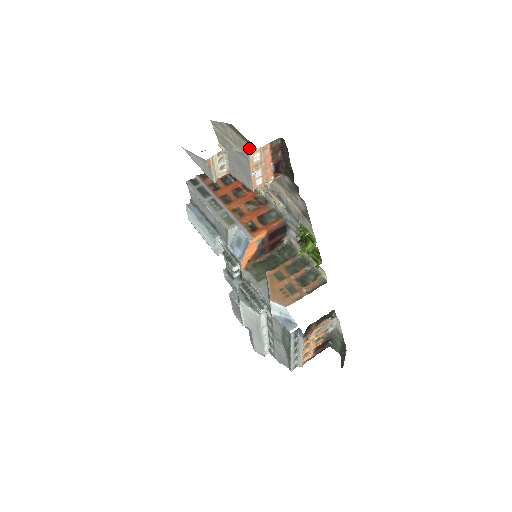
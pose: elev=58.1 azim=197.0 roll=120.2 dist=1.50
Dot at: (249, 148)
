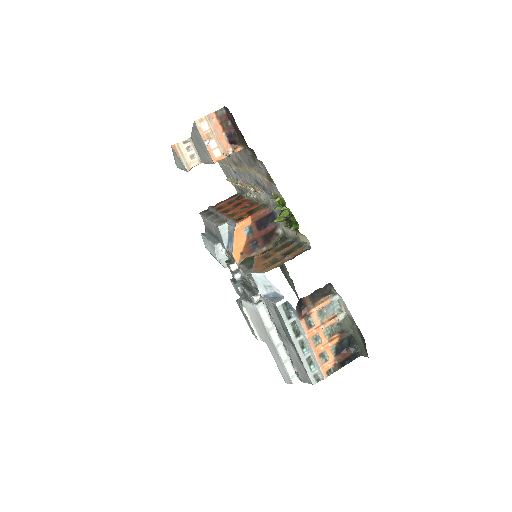
Dot at: (232, 154)
